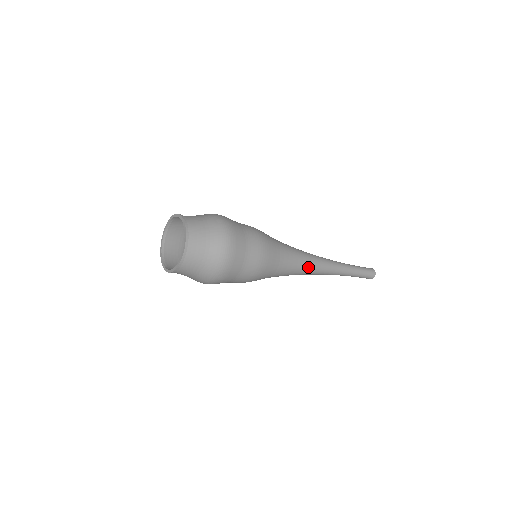
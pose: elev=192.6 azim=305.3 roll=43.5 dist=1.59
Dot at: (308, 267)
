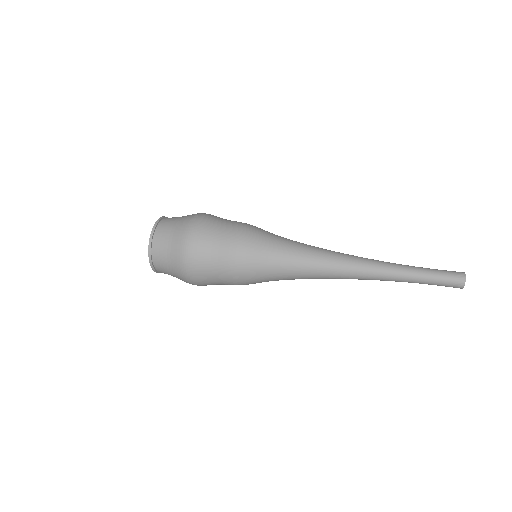
Dot at: (322, 278)
